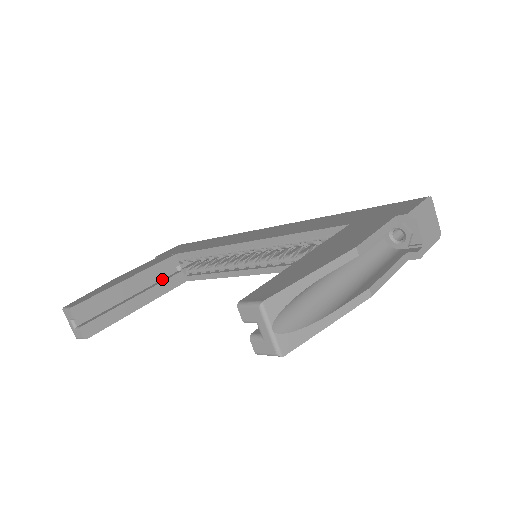
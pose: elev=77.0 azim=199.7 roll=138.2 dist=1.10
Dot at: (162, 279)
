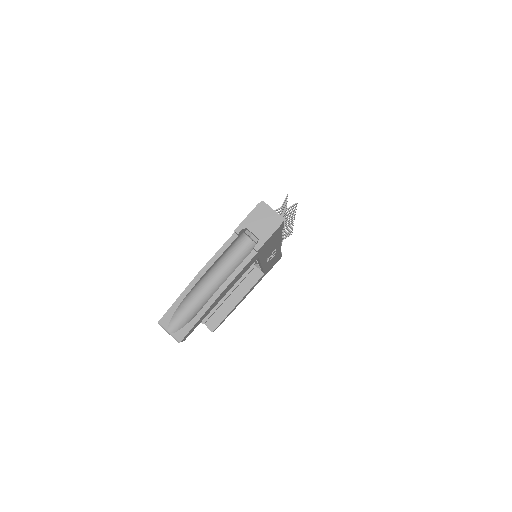
Dot at: occluded
